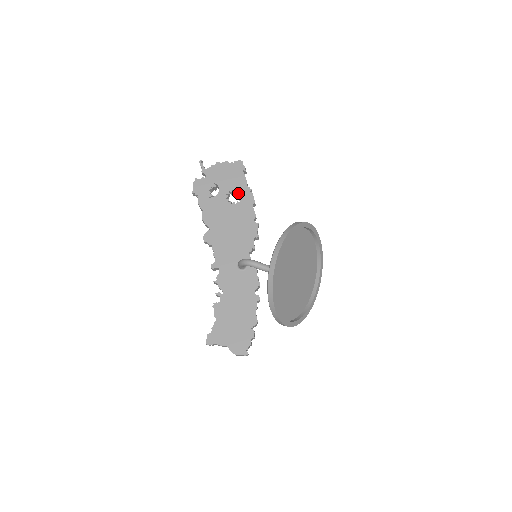
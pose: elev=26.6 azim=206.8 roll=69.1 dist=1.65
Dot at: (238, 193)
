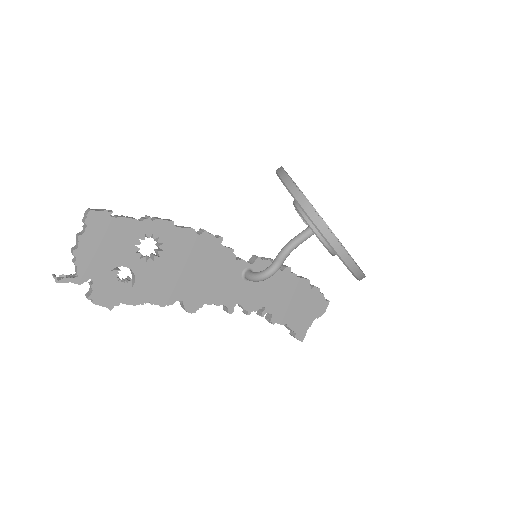
Dot at: (142, 239)
